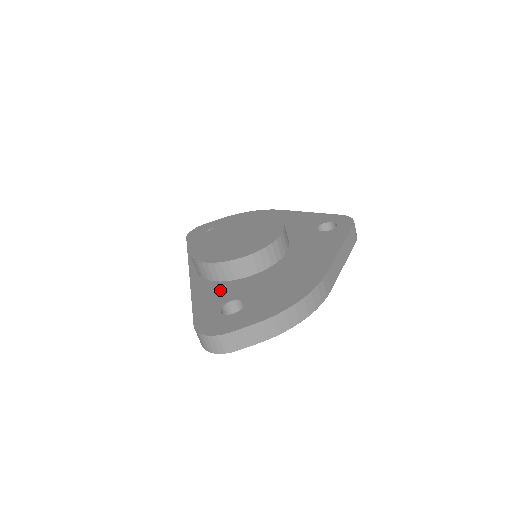
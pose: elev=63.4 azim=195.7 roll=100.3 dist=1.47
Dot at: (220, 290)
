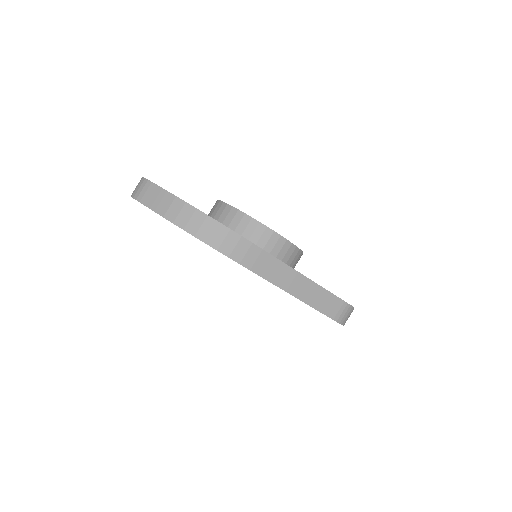
Dot at: occluded
